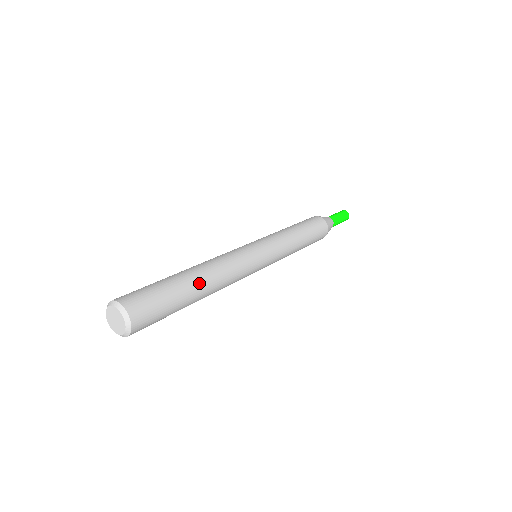
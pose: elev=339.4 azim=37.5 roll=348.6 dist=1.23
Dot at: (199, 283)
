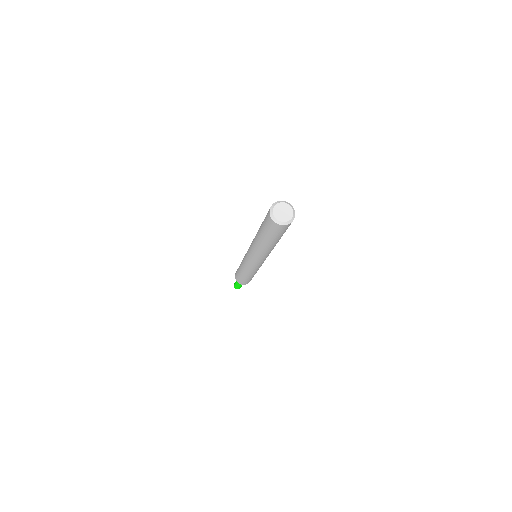
Dot at: occluded
